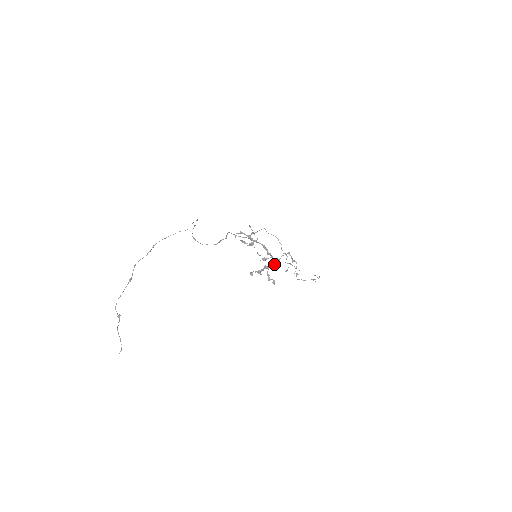
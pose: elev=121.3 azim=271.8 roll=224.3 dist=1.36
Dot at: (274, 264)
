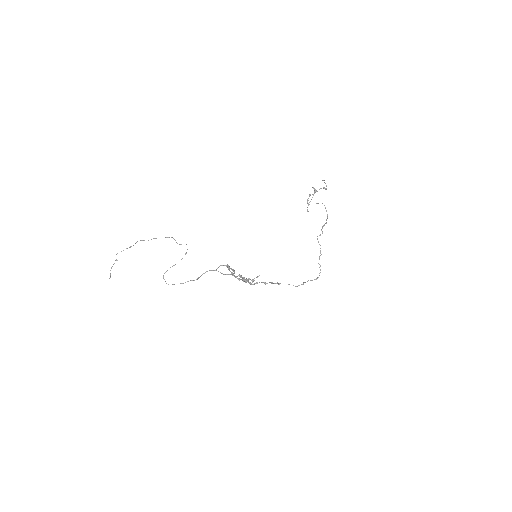
Dot at: (250, 284)
